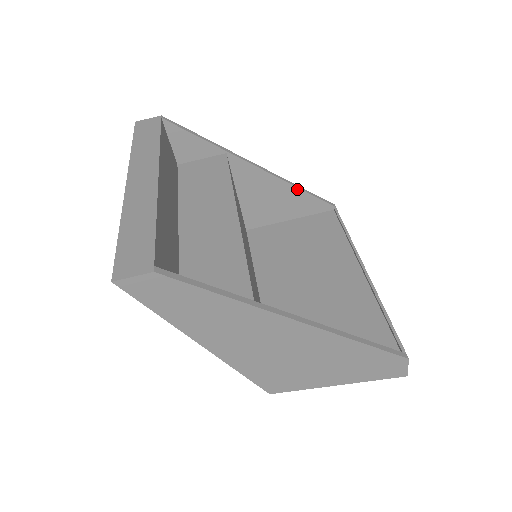
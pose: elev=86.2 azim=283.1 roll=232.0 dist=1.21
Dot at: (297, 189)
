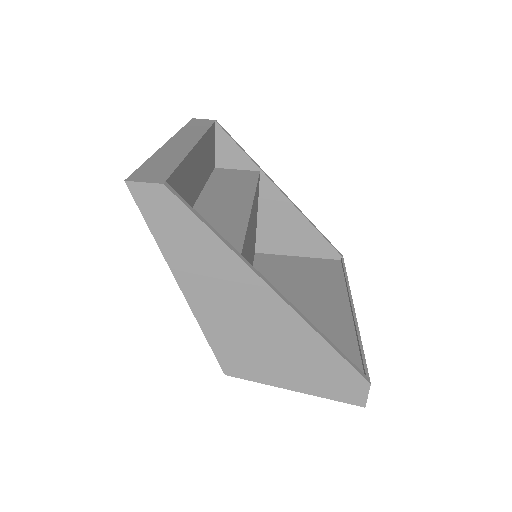
Dot at: (313, 227)
